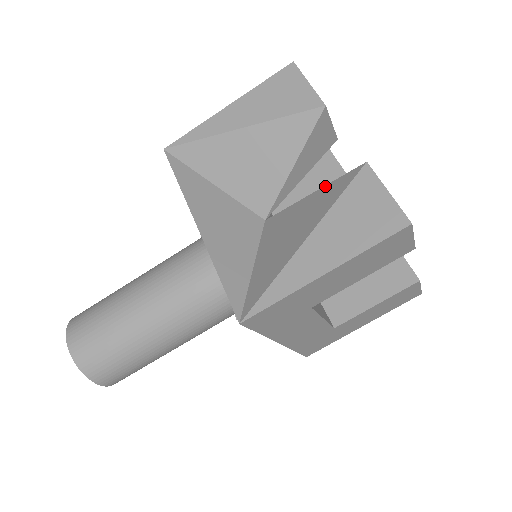
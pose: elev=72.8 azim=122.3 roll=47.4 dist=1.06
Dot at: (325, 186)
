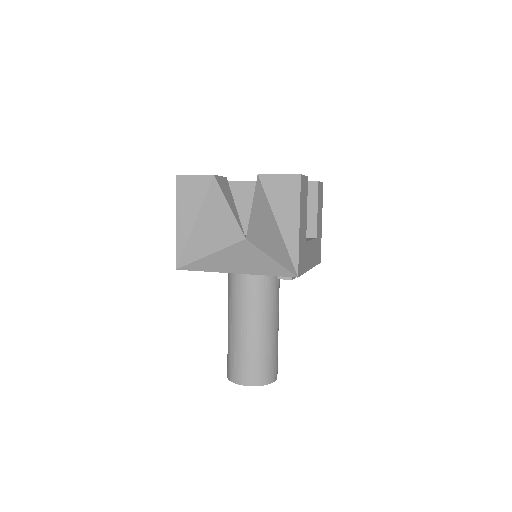
Dot at: (253, 199)
